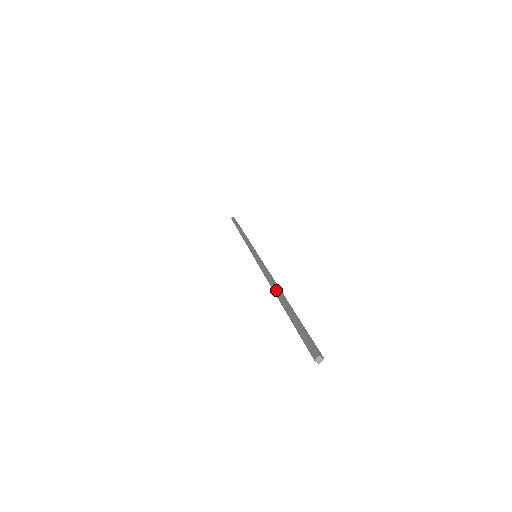
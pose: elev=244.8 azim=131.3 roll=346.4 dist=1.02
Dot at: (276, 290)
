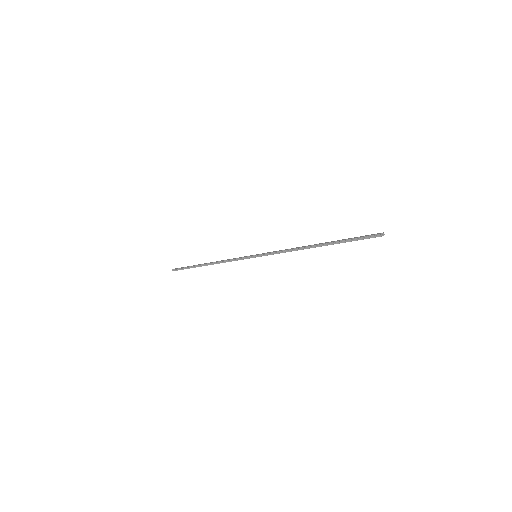
Dot at: (312, 245)
